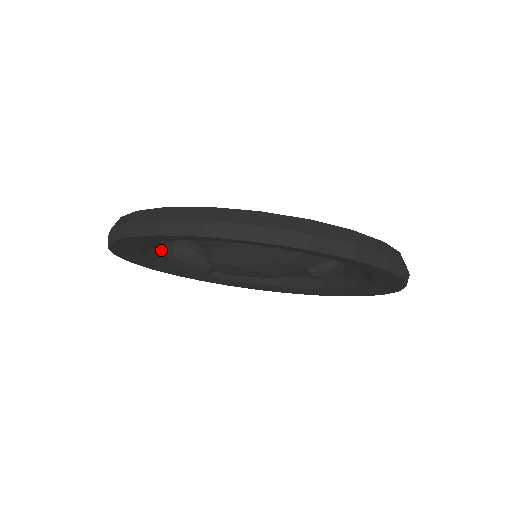
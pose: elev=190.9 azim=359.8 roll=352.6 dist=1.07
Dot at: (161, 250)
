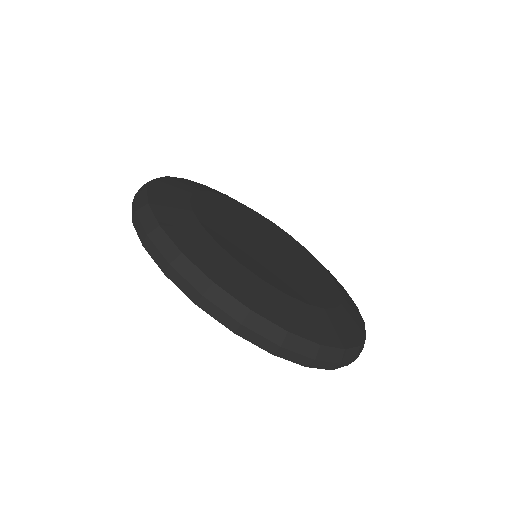
Dot at: occluded
